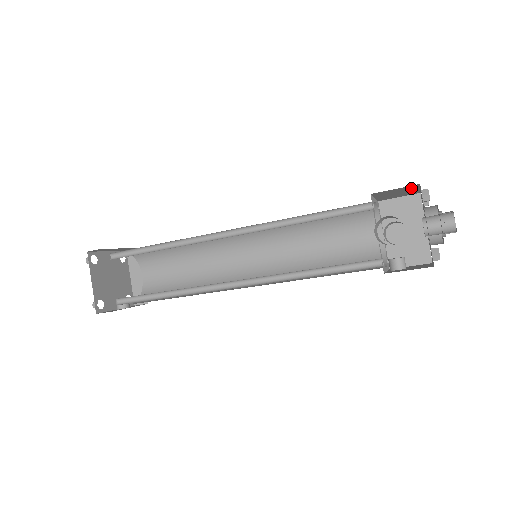
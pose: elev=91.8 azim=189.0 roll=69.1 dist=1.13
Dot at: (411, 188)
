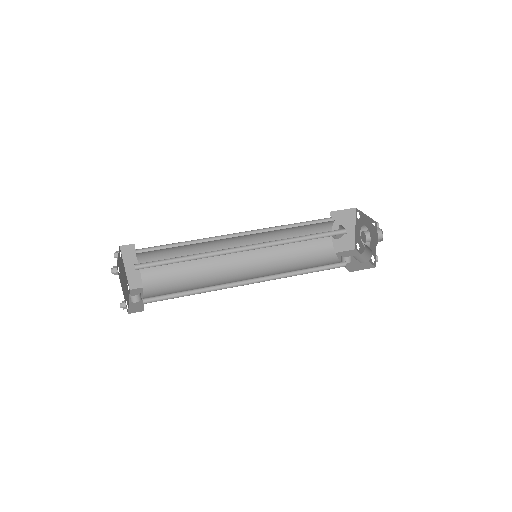
Dot at: occluded
